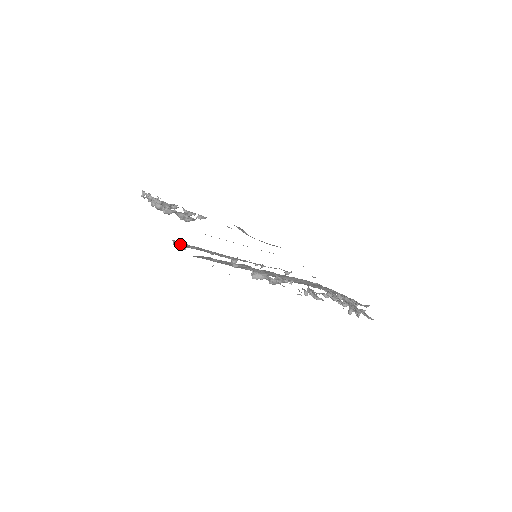
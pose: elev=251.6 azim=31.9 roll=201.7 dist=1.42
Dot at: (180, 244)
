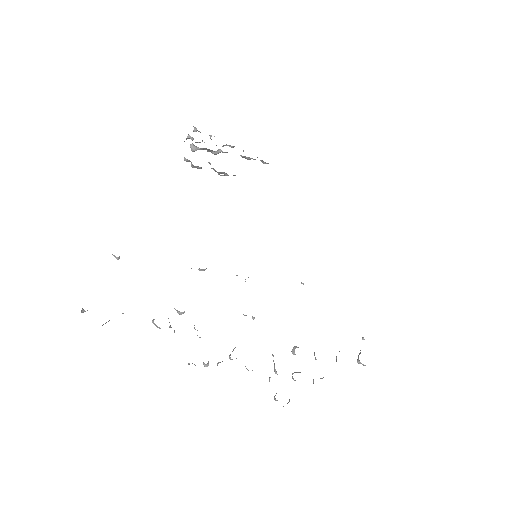
Dot at: occluded
